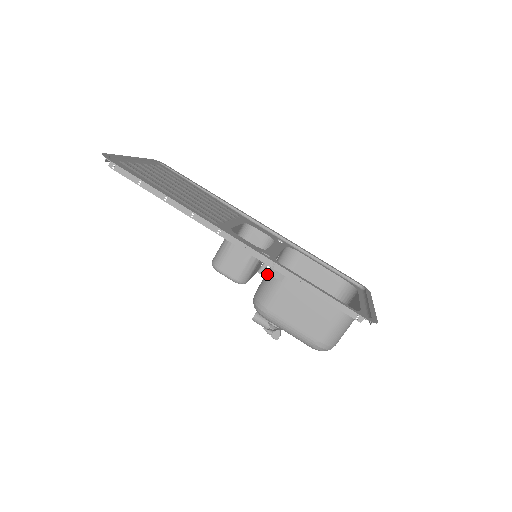
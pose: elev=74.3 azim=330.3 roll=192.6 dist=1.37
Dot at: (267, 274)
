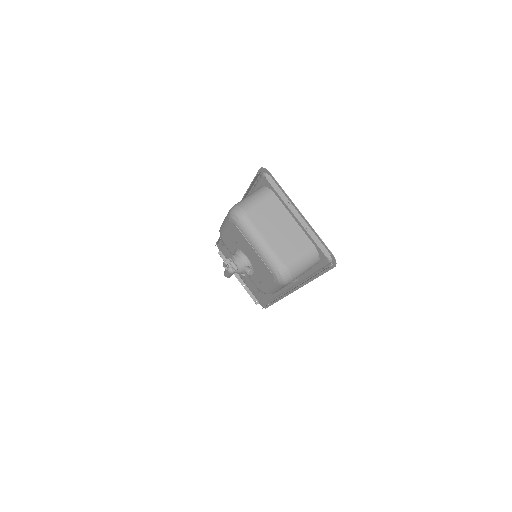
Dot at: occluded
